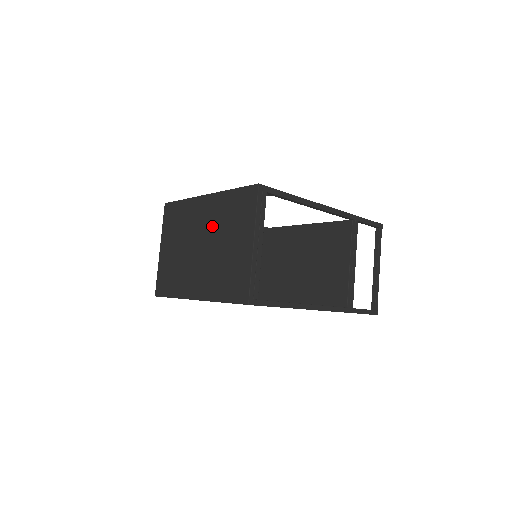
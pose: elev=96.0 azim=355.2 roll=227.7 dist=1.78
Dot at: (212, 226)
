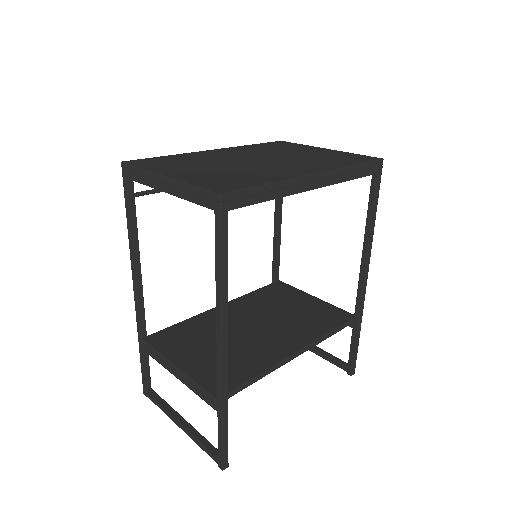
Dot at: (257, 153)
